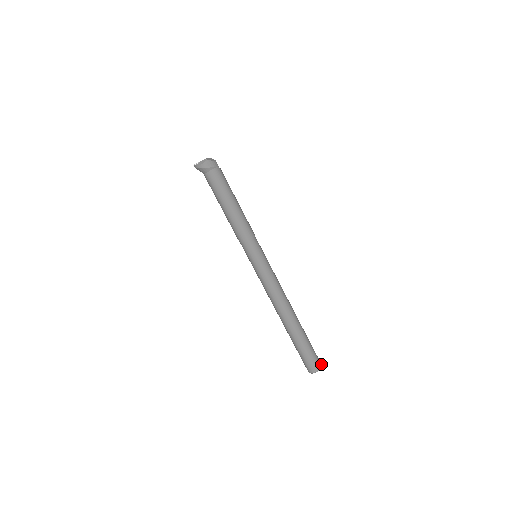
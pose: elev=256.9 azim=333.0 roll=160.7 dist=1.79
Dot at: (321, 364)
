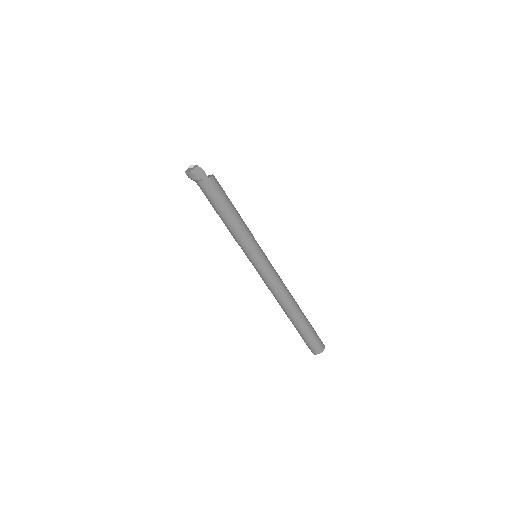
Dot at: (323, 349)
